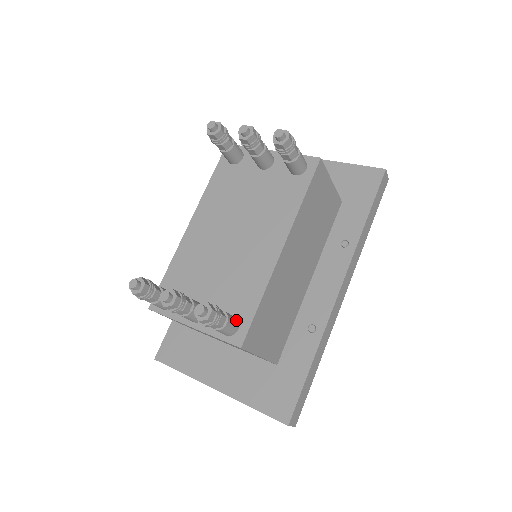
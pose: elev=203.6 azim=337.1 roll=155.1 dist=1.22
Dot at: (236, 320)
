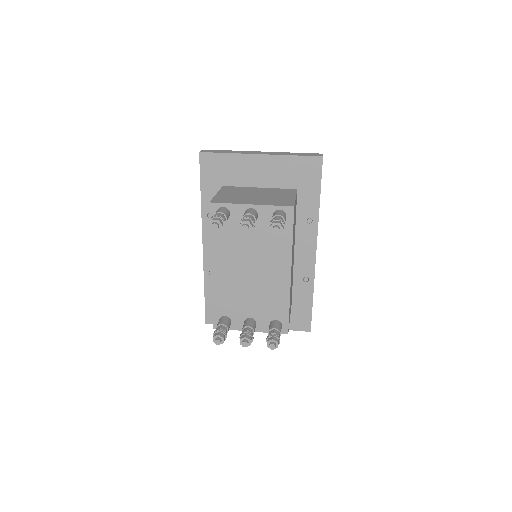
Dot at: (280, 323)
